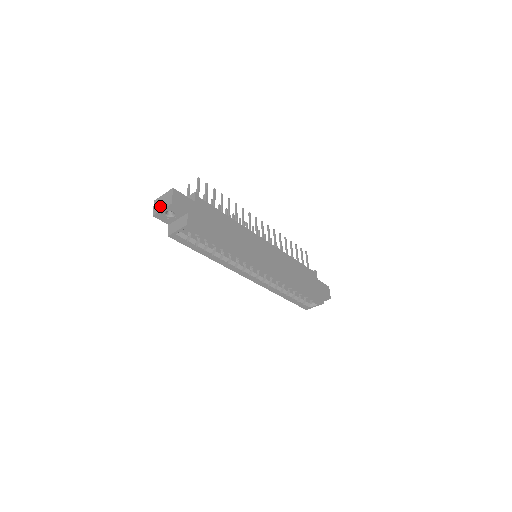
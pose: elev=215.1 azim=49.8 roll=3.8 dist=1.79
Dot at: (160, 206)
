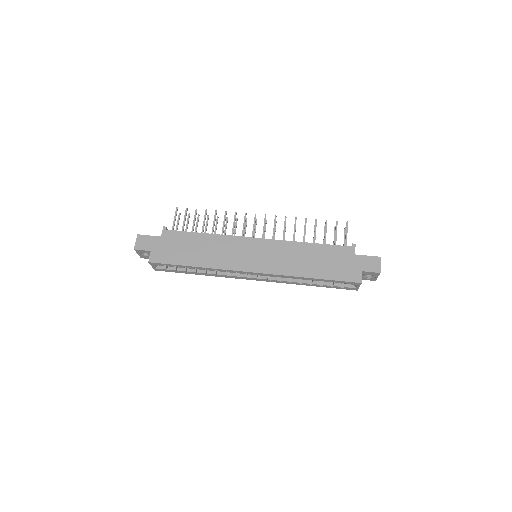
Dot at: occluded
